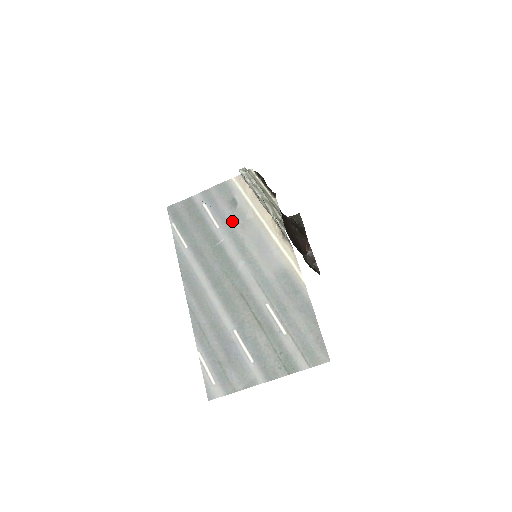
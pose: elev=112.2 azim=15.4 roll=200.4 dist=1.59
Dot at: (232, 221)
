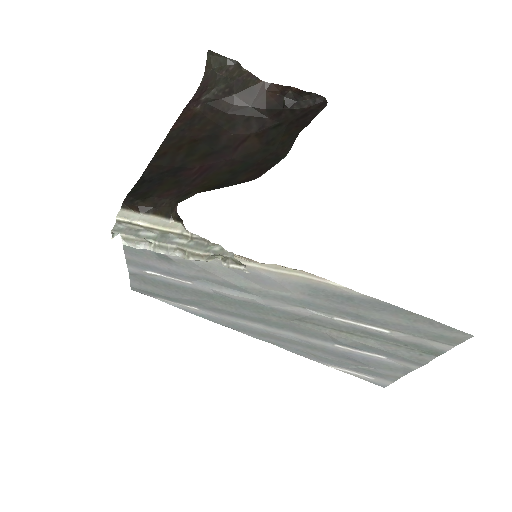
Dot at: (191, 273)
